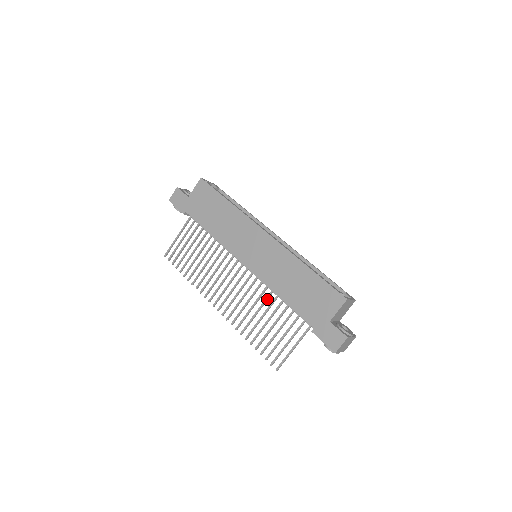
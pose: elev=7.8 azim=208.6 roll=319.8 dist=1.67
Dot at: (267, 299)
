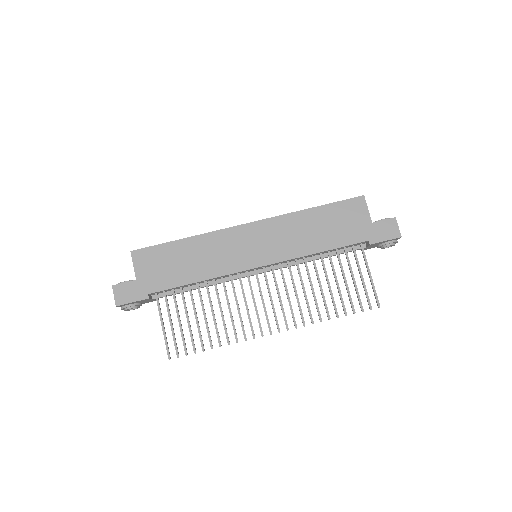
Dot at: (308, 270)
